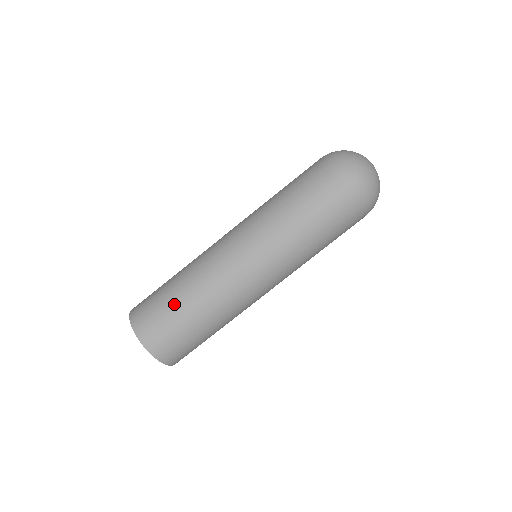
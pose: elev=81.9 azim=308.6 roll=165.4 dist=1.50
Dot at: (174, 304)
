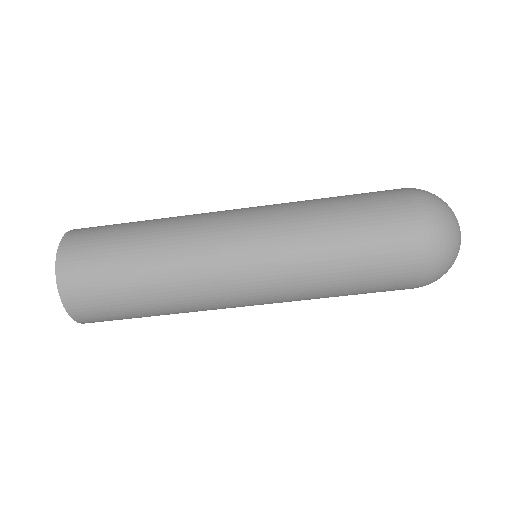
Dot at: (129, 292)
